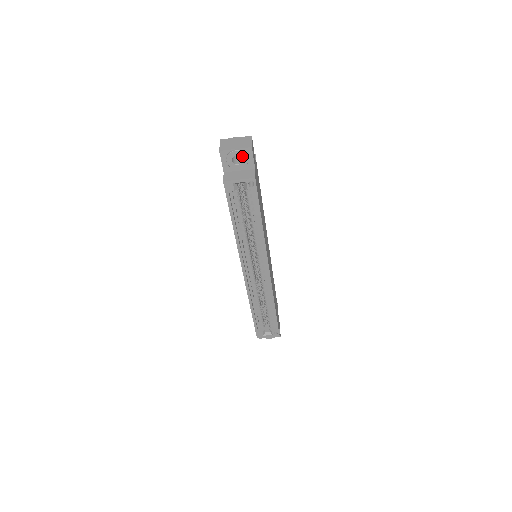
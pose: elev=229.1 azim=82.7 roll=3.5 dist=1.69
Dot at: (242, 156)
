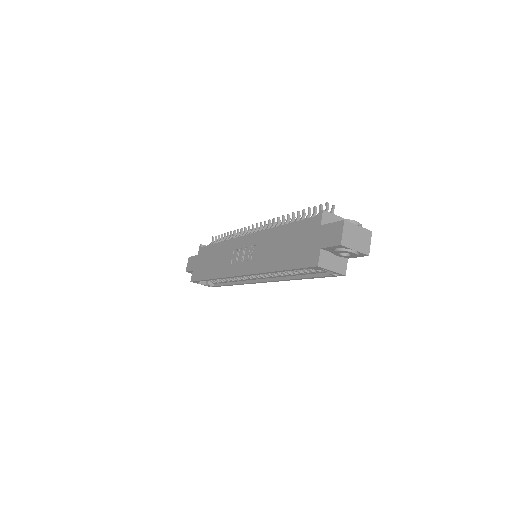
Dot at: (353, 255)
